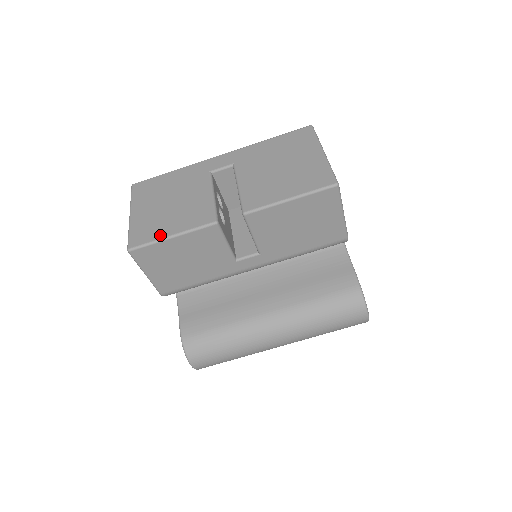
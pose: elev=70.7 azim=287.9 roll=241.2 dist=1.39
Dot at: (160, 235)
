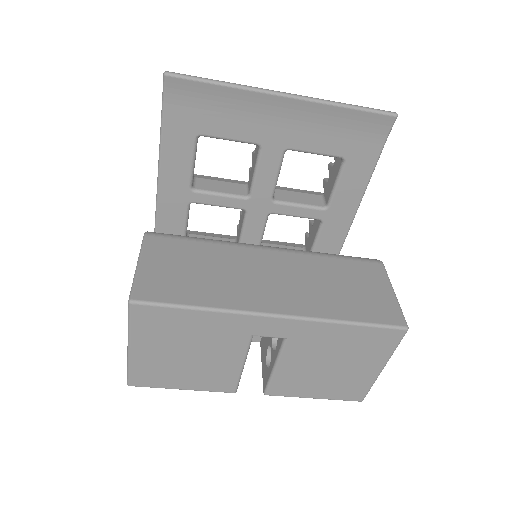
Dot at: (169, 386)
